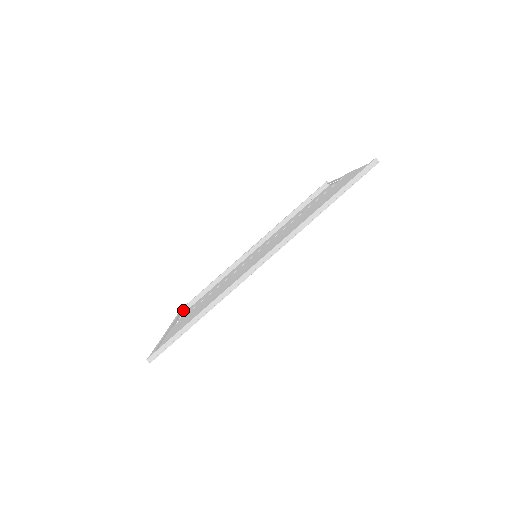
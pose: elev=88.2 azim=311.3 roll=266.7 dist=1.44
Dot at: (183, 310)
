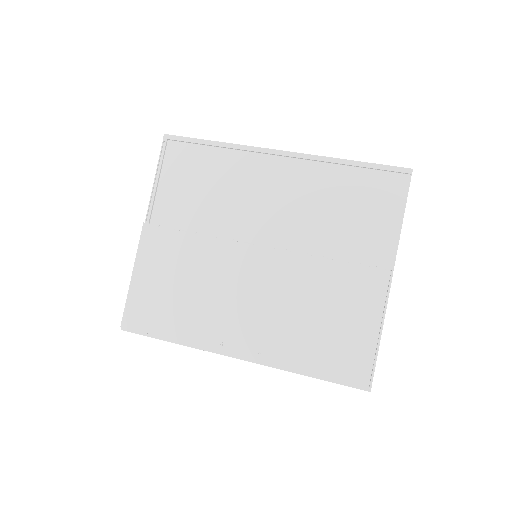
Dot at: (127, 326)
